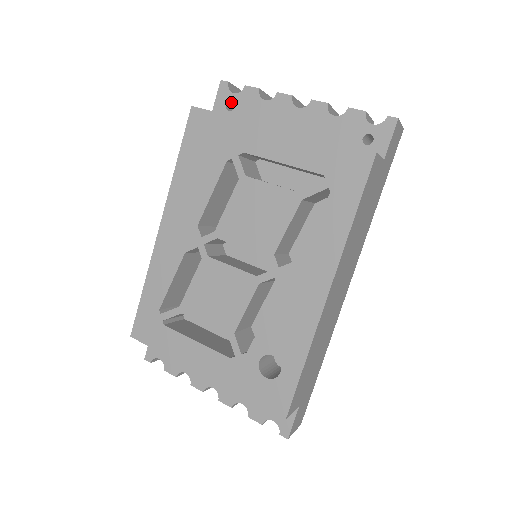
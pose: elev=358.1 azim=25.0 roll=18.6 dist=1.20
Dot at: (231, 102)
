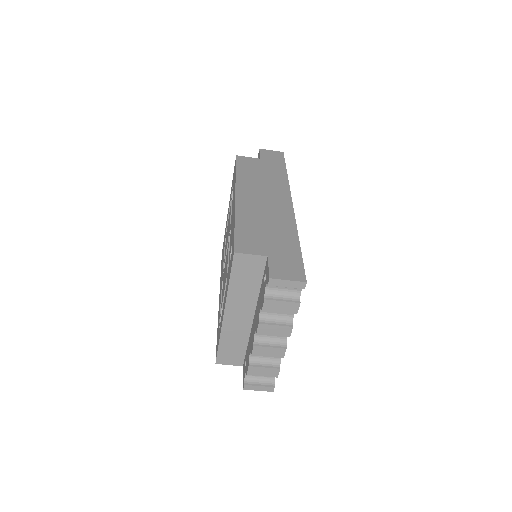
Dot at: occluded
